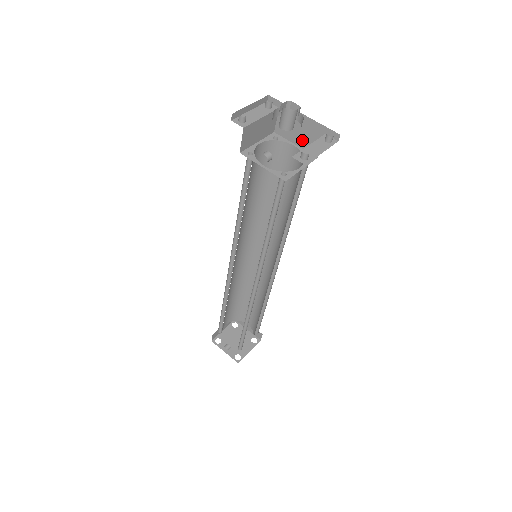
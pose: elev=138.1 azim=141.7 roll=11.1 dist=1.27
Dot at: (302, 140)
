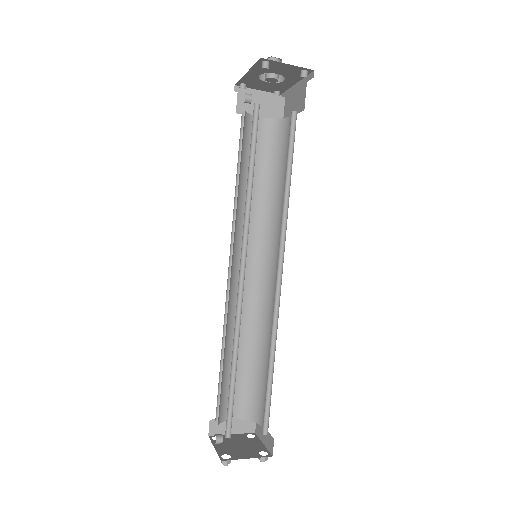
Dot at: (296, 107)
